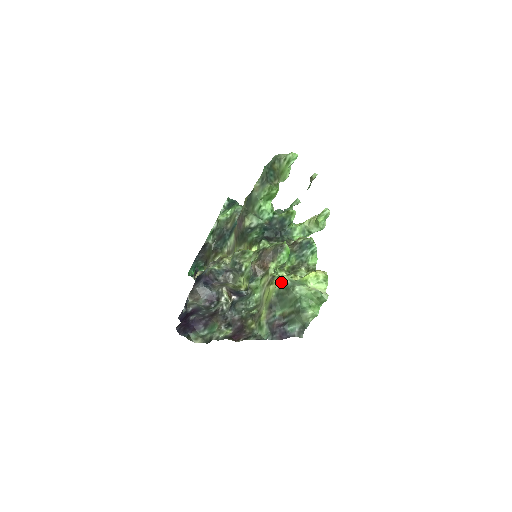
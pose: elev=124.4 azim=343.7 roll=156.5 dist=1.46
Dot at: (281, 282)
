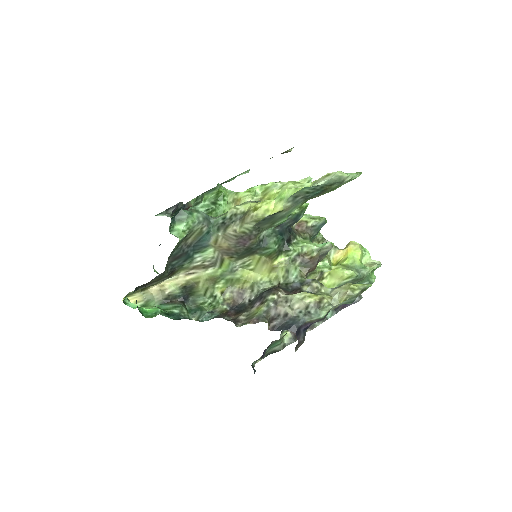
Dot at: (351, 278)
